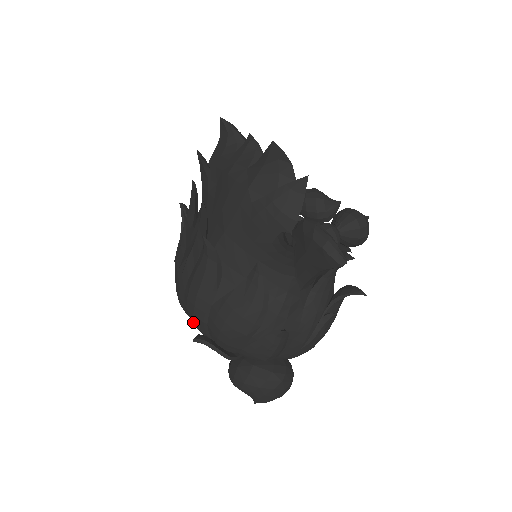
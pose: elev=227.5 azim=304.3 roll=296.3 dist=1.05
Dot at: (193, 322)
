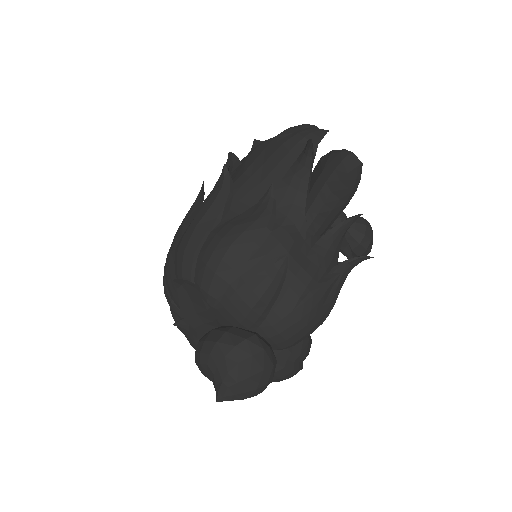
Dot at: (179, 266)
